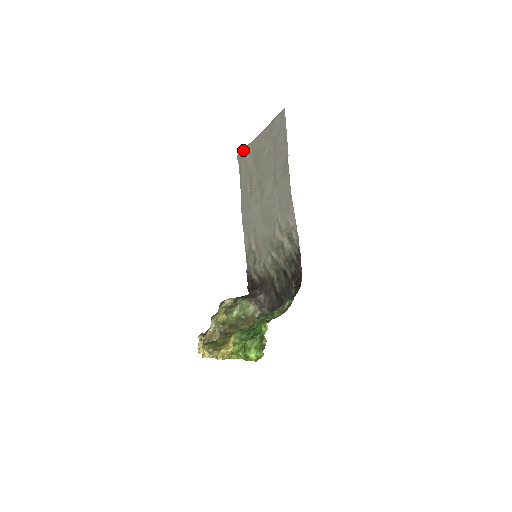
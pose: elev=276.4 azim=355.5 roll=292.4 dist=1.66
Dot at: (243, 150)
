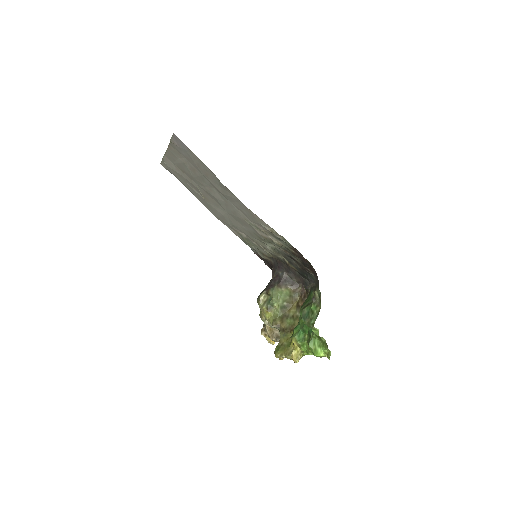
Dot at: occluded
